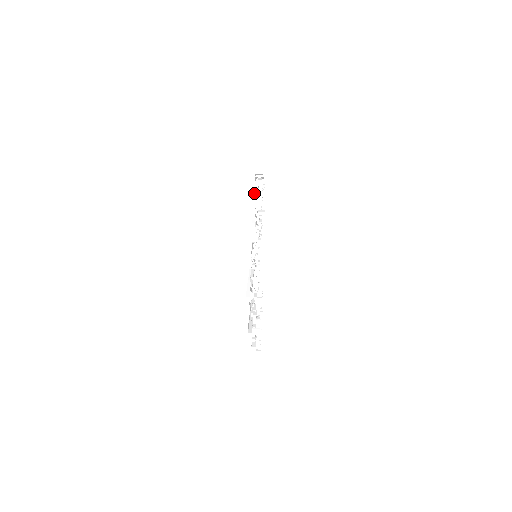
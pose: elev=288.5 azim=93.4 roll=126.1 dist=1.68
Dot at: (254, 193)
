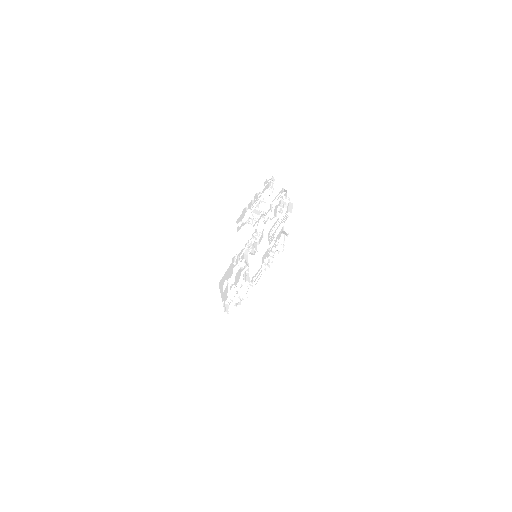
Dot at: occluded
